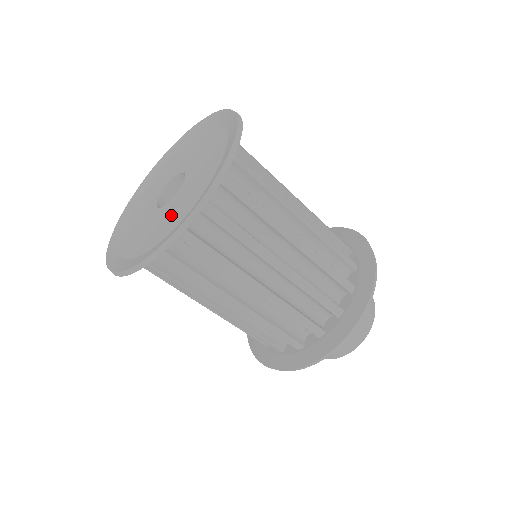
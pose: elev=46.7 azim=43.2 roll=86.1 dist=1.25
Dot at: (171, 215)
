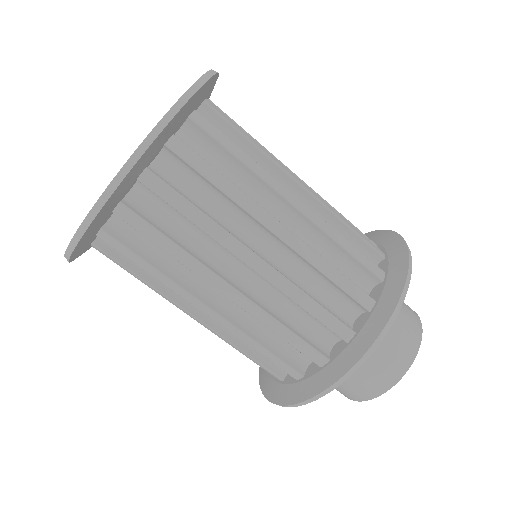
Dot at: occluded
